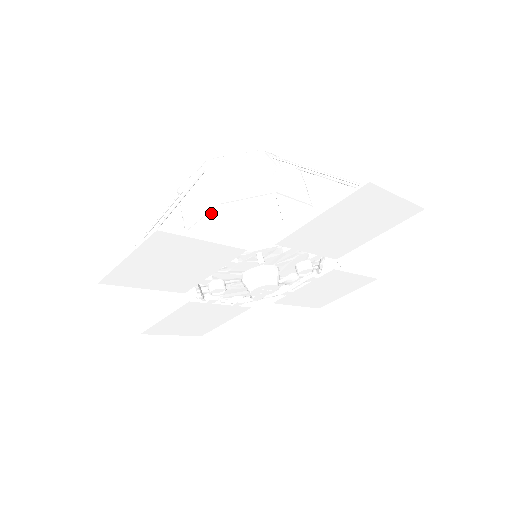
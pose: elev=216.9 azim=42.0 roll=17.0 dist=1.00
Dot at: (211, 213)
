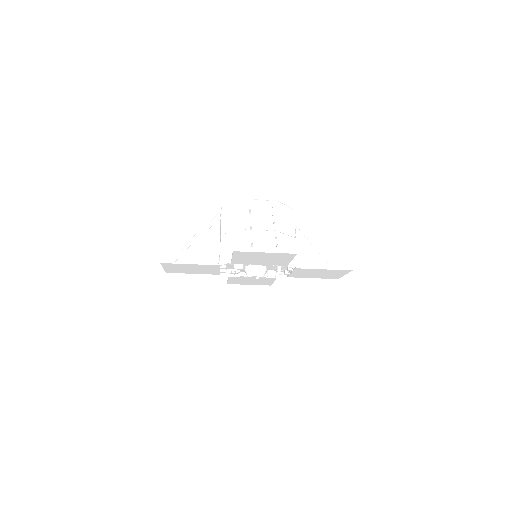
Dot at: (269, 232)
